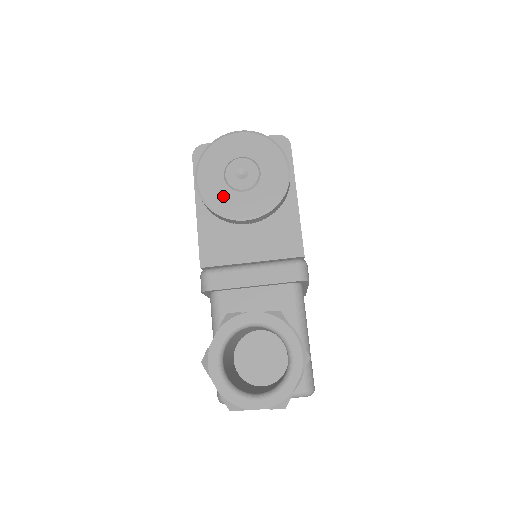
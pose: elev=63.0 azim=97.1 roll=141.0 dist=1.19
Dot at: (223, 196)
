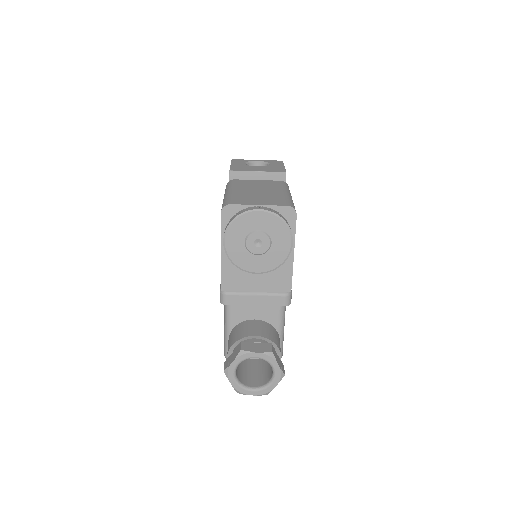
Dot at: (243, 256)
